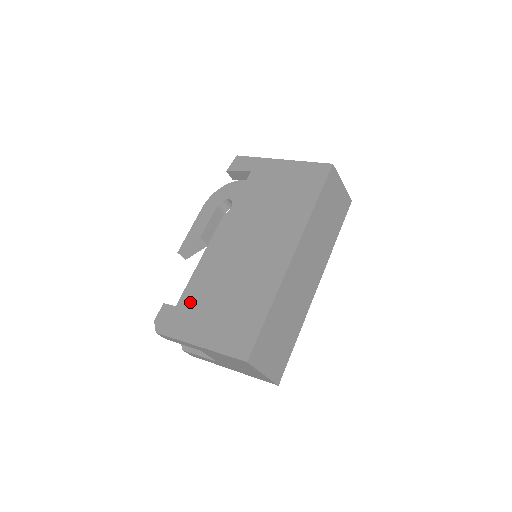
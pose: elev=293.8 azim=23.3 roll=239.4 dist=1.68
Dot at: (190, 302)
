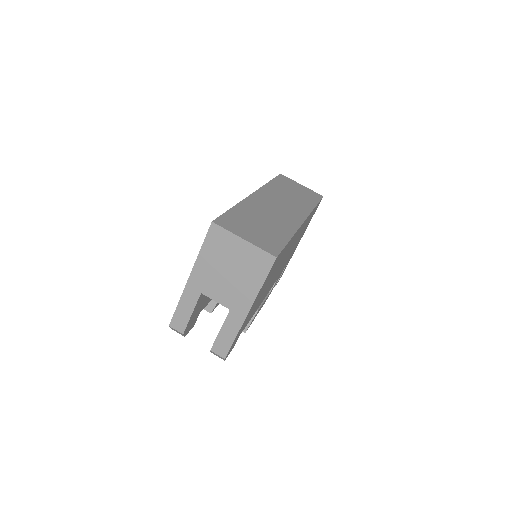
Dot at: occluded
